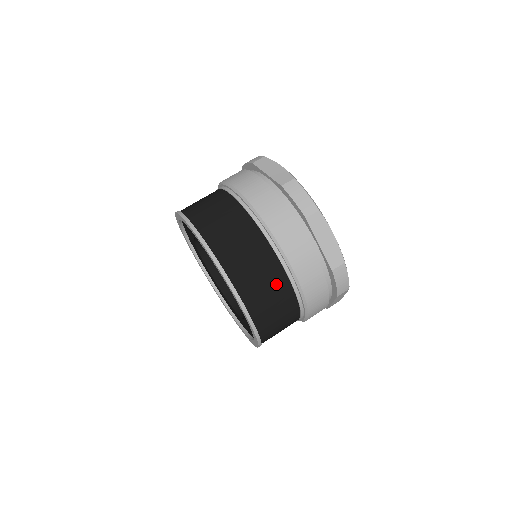
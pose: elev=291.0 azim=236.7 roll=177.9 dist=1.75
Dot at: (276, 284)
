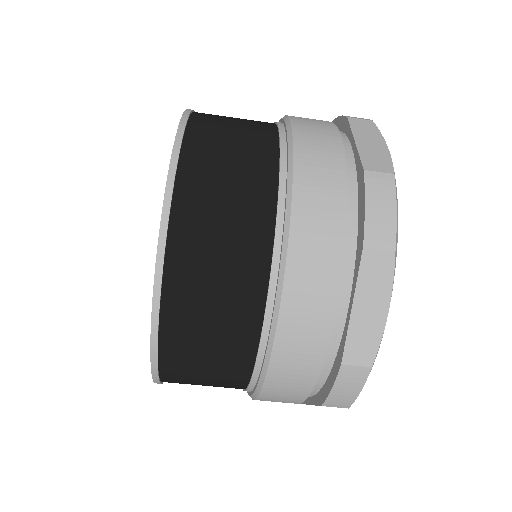
Dot at: (236, 316)
